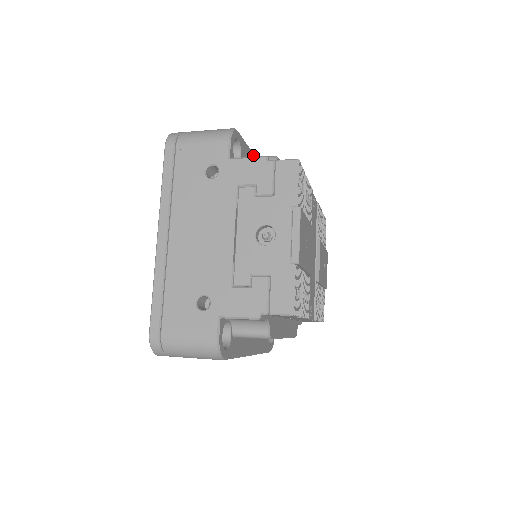
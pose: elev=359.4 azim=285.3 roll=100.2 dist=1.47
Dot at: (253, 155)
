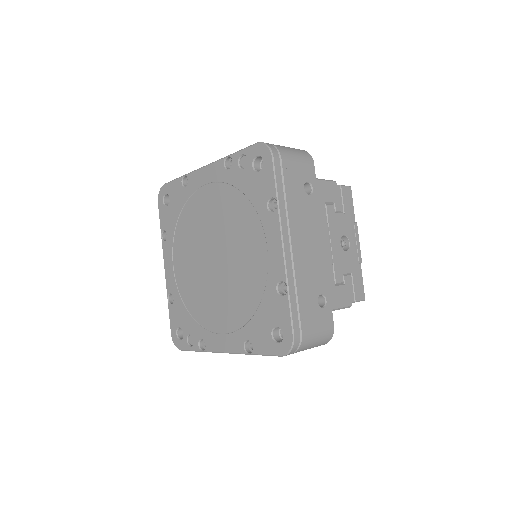
Dot at: occluded
